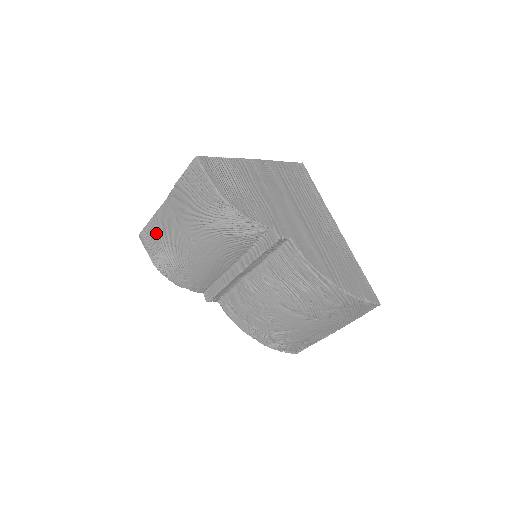
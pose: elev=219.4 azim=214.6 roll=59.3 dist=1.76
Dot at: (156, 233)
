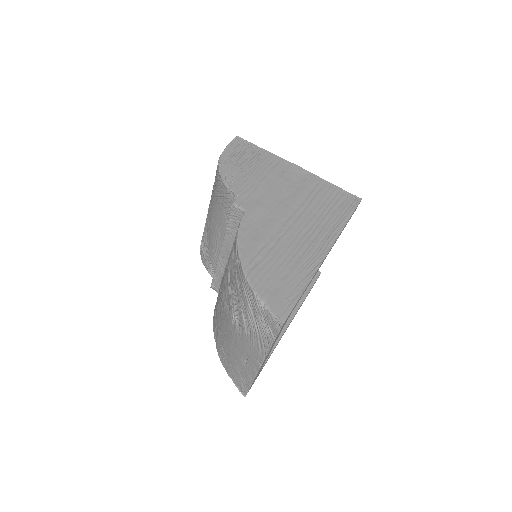
Dot at: occluded
